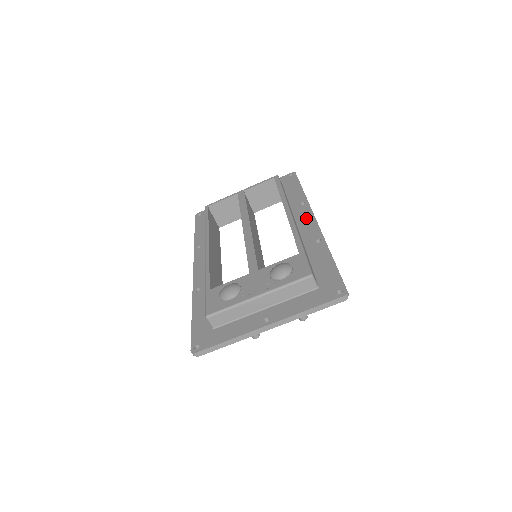
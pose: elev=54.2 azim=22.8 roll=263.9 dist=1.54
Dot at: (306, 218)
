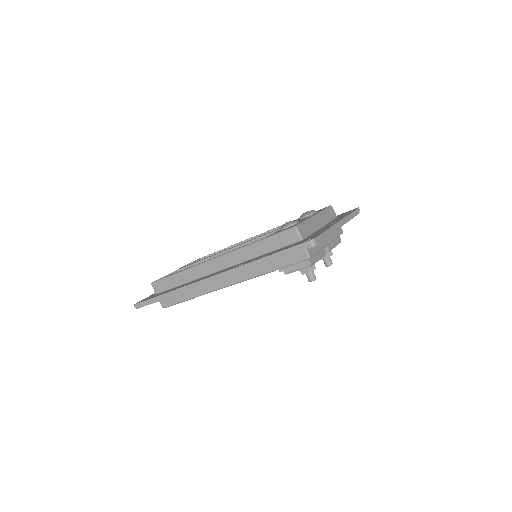
Dot at: occluded
